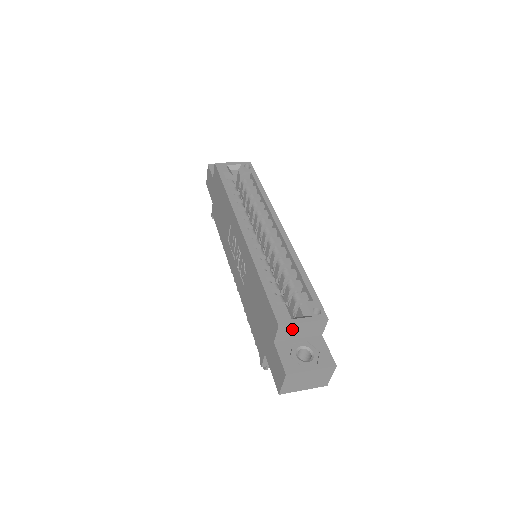
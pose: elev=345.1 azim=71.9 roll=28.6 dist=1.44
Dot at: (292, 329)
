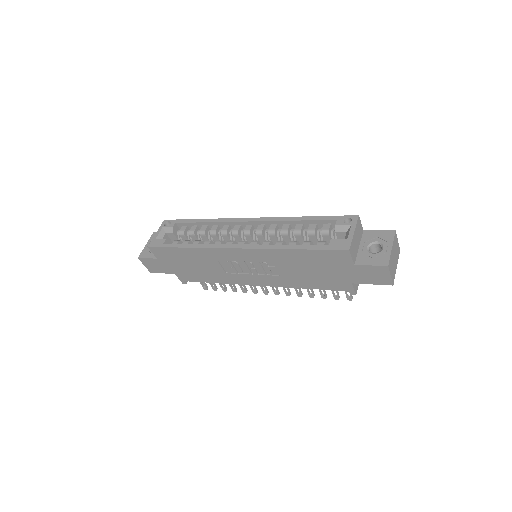
Dot at: (354, 244)
